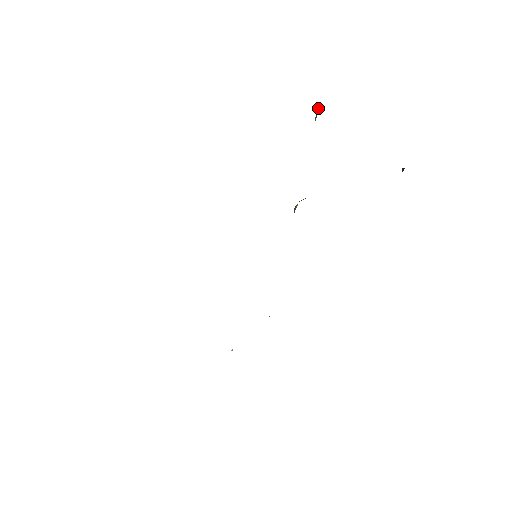
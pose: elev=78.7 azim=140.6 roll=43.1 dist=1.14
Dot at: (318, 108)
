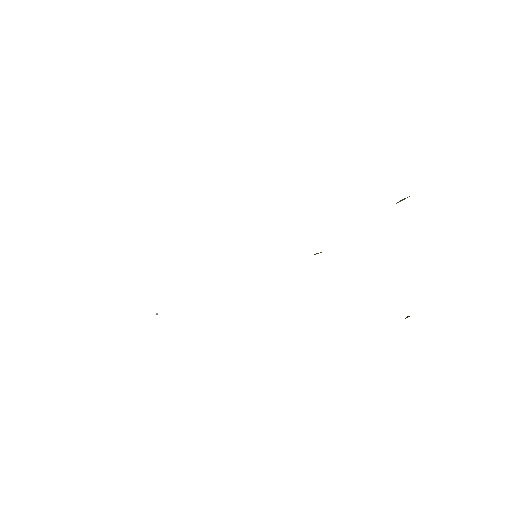
Dot at: (407, 197)
